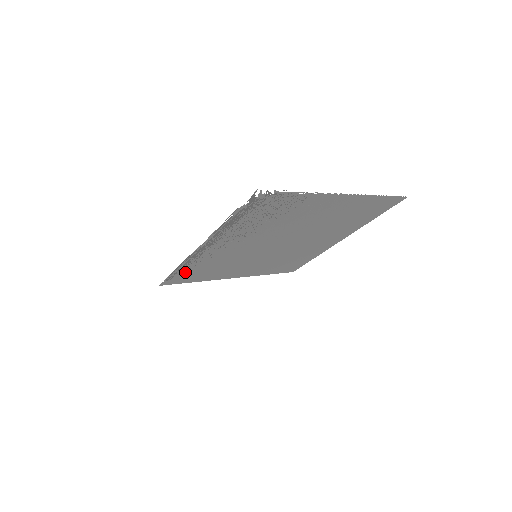
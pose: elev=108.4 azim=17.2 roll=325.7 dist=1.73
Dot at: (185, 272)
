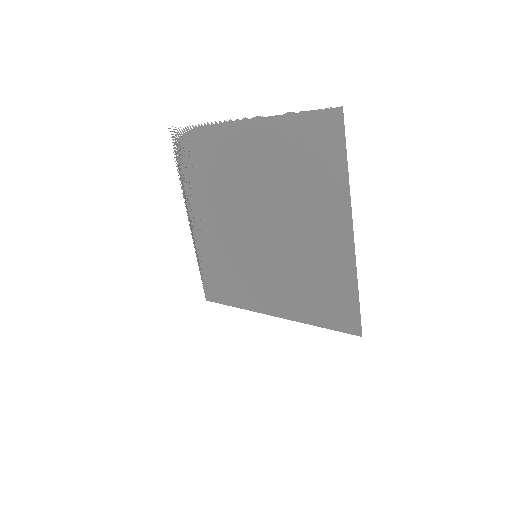
Dot at: (211, 276)
